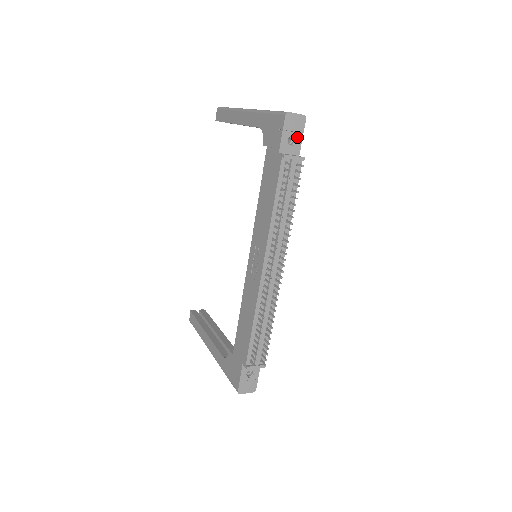
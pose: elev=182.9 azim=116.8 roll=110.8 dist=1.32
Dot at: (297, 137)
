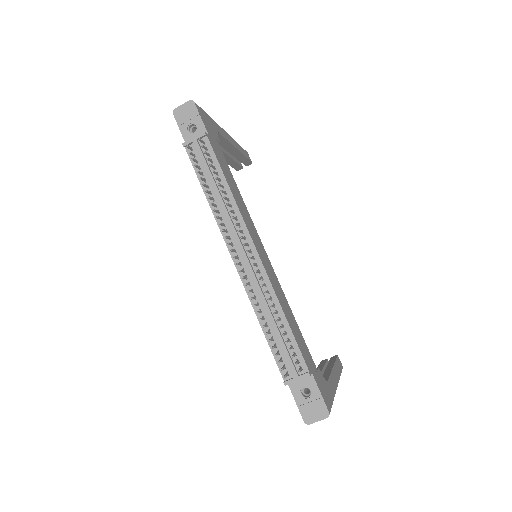
Dot at: (196, 122)
